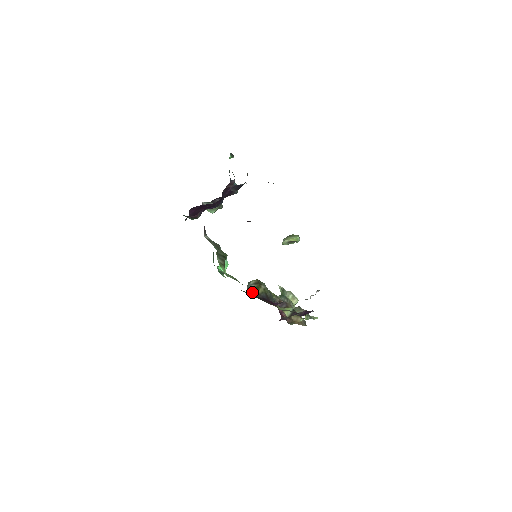
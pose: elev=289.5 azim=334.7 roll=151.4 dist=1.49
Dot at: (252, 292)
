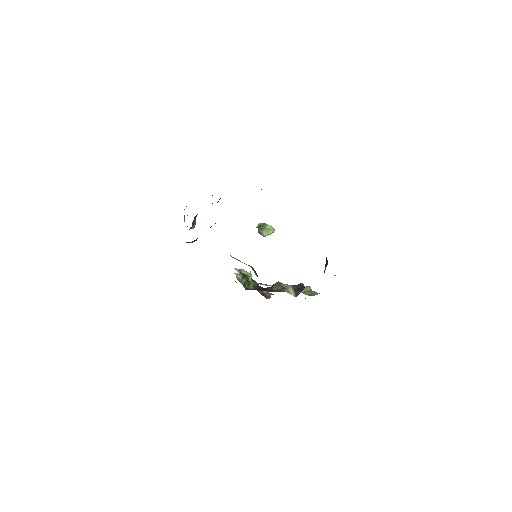
Dot at: (249, 287)
